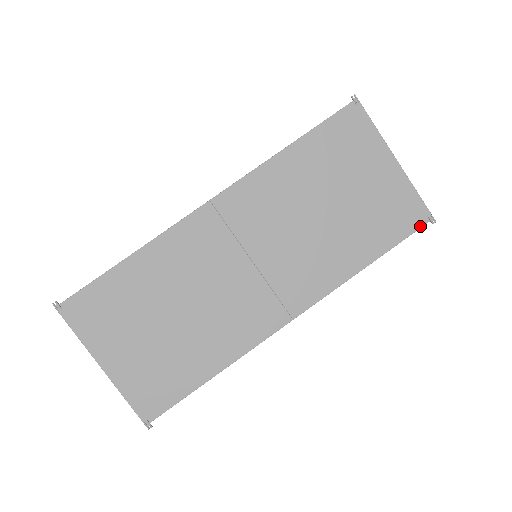
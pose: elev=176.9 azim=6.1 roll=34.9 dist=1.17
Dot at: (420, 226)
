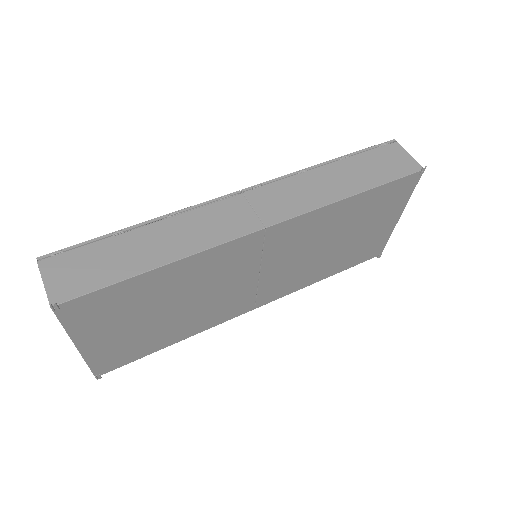
Dot at: (371, 258)
